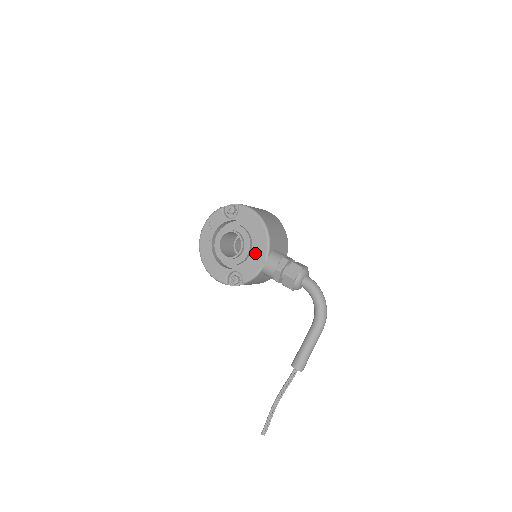
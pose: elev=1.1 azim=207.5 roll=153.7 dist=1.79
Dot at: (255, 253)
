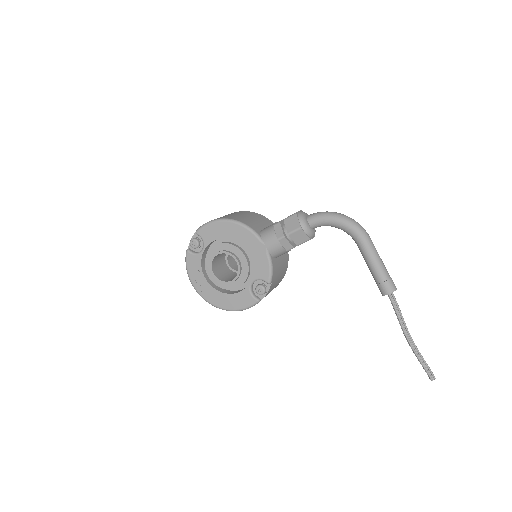
Dot at: (249, 249)
